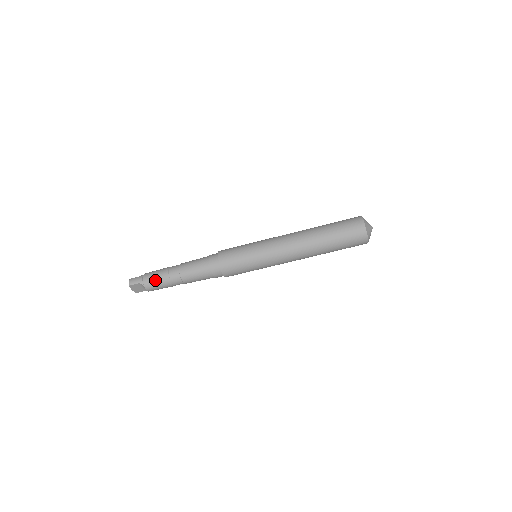
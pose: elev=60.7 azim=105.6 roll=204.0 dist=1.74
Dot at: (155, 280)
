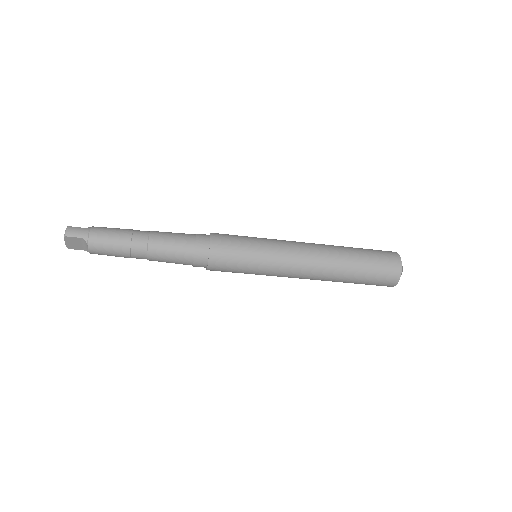
Dot at: (108, 241)
